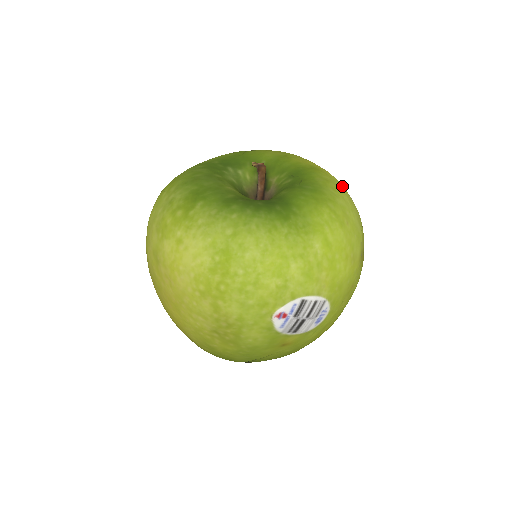
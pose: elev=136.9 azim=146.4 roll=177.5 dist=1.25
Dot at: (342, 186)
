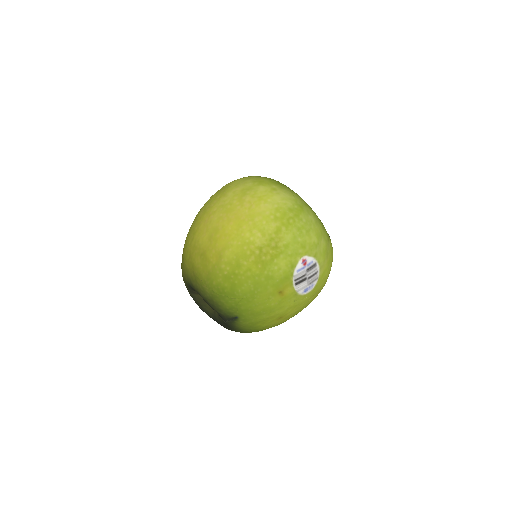
Dot at: occluded
